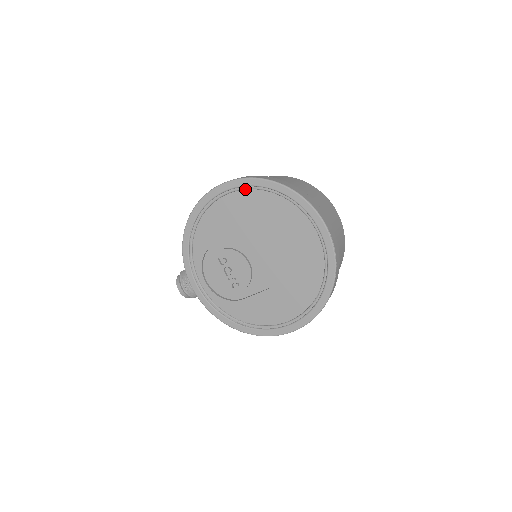
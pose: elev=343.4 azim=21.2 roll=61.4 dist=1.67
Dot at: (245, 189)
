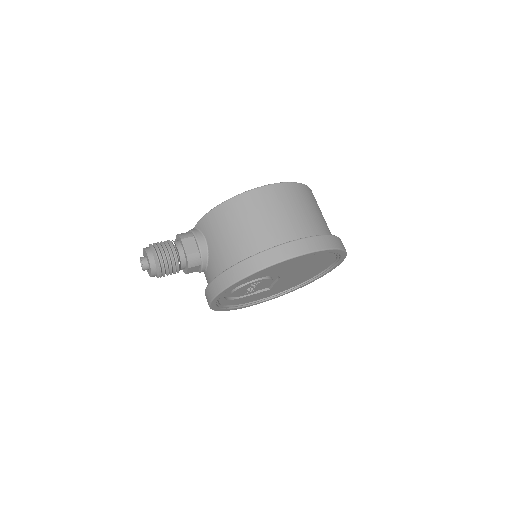
Dot at: occluded
